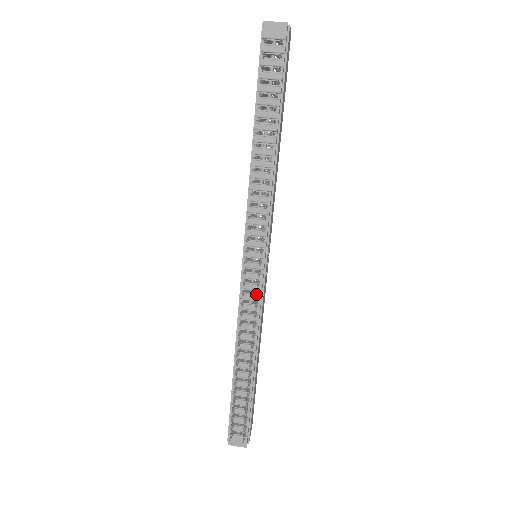
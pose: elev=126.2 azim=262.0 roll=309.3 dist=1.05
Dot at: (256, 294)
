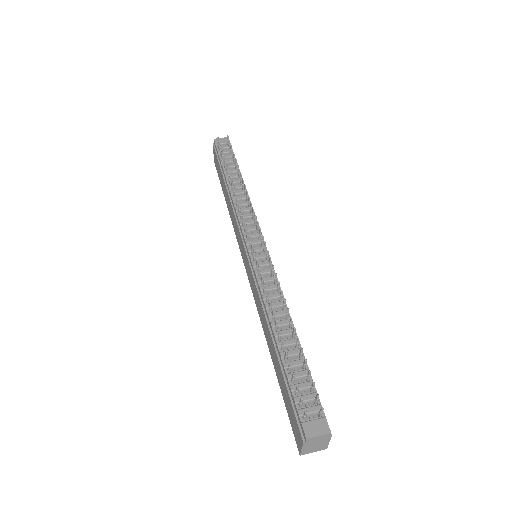
Dot at: (269, 261)
